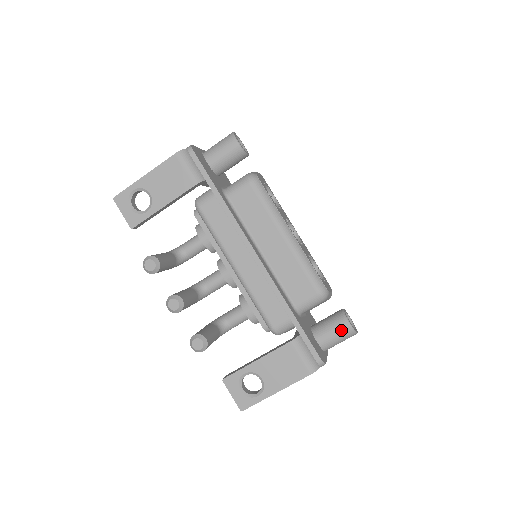
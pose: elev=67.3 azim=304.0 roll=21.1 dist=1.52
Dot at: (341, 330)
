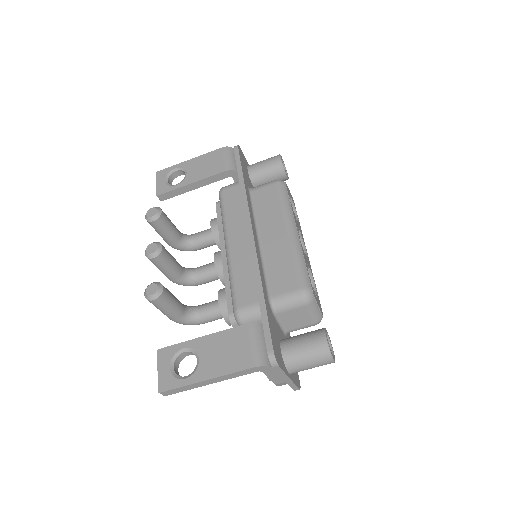
Dot at: (313, 343)
